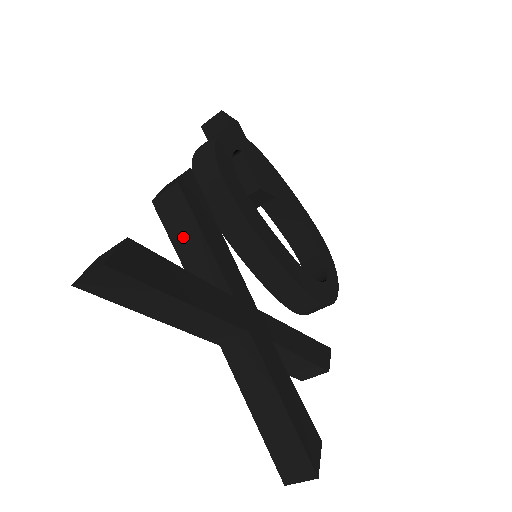
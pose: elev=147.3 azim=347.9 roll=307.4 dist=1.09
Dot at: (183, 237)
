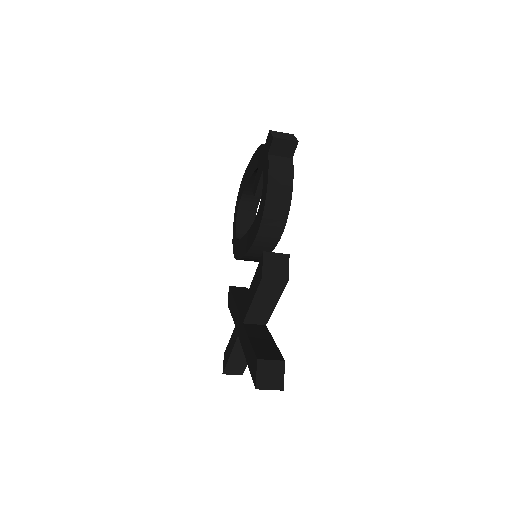
Dot at: (264, 299)
